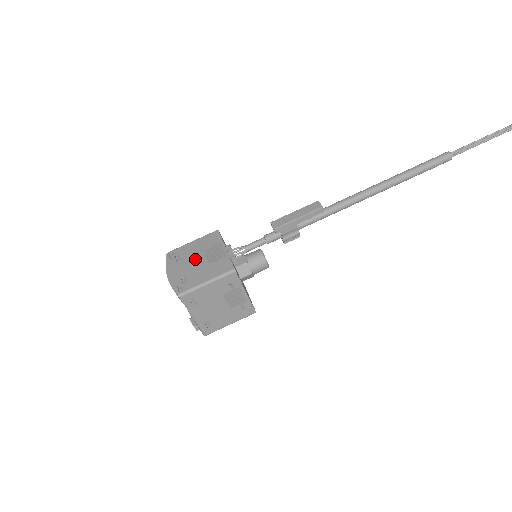
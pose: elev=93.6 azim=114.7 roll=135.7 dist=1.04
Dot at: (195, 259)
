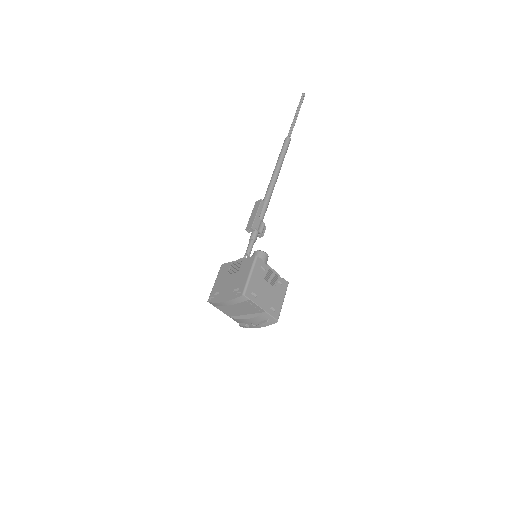
Dot at: (228, 281)
